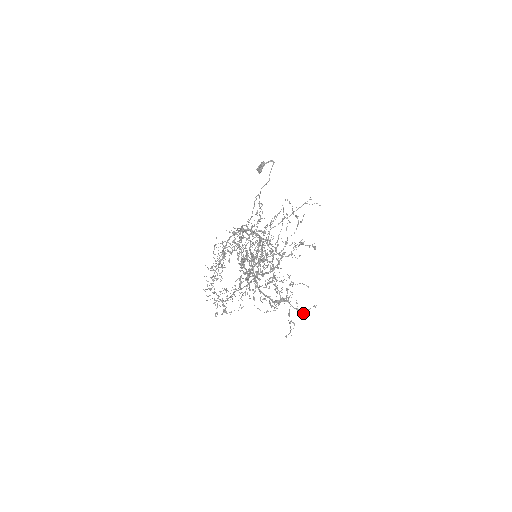
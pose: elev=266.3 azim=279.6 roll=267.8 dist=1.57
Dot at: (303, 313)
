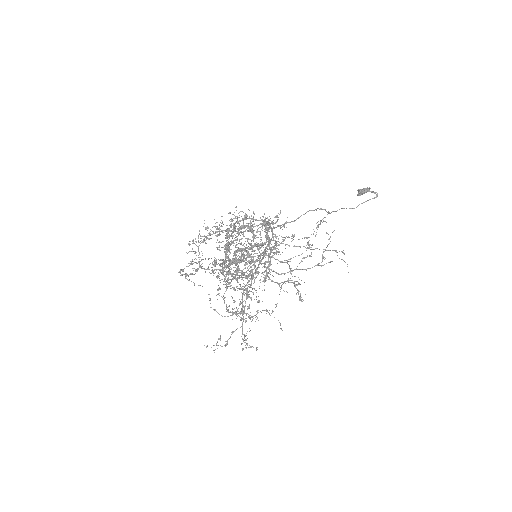
Dot at: occluded
